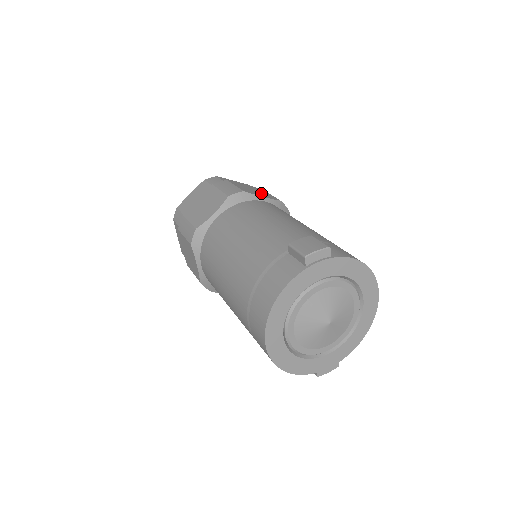
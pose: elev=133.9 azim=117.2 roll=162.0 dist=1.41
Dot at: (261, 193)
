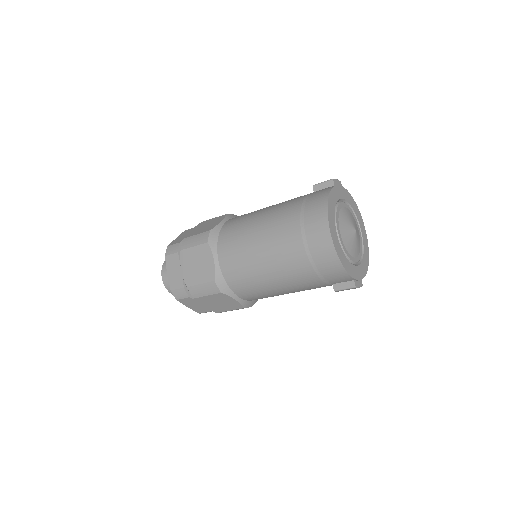
Dot at: occluded
